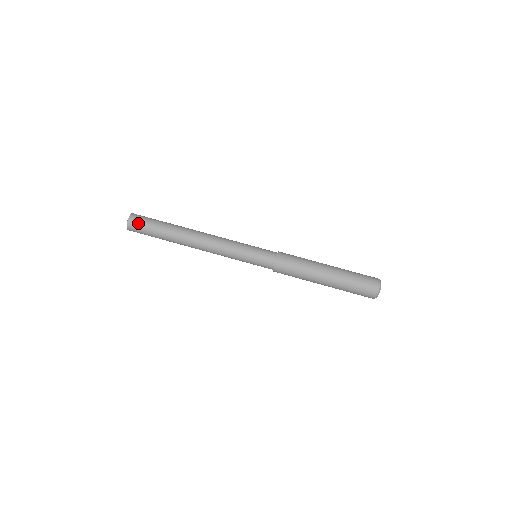
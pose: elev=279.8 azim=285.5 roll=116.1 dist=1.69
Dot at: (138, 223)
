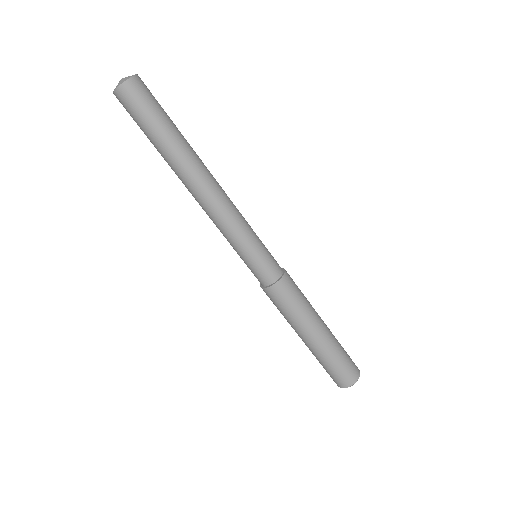
Dot at: (140, 96)
